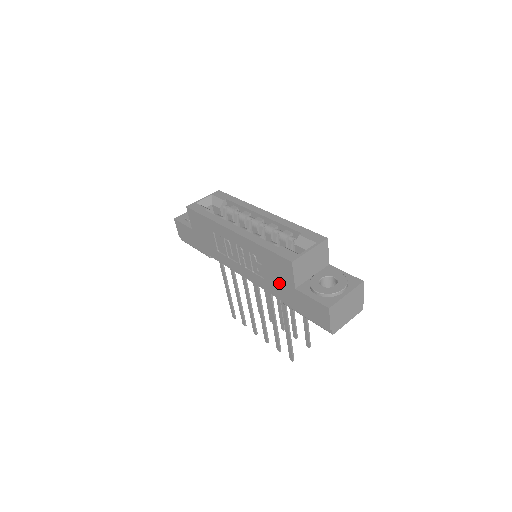
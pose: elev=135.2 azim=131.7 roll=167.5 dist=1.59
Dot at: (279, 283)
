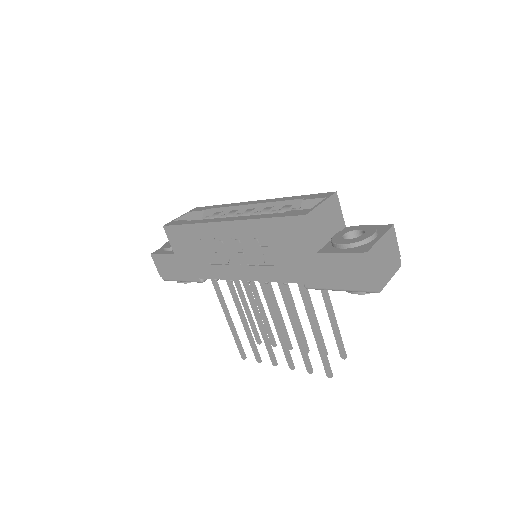
Dot at: (294, 258)
